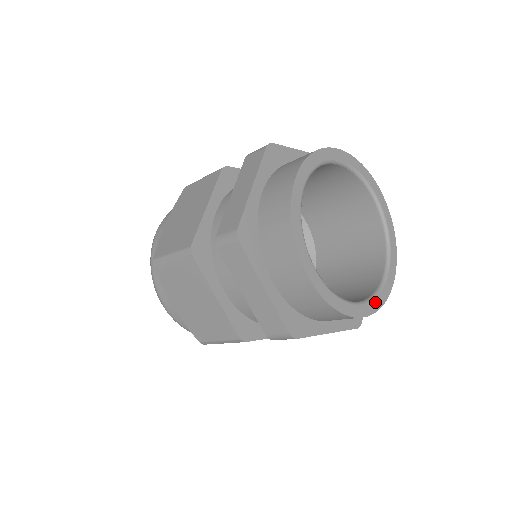
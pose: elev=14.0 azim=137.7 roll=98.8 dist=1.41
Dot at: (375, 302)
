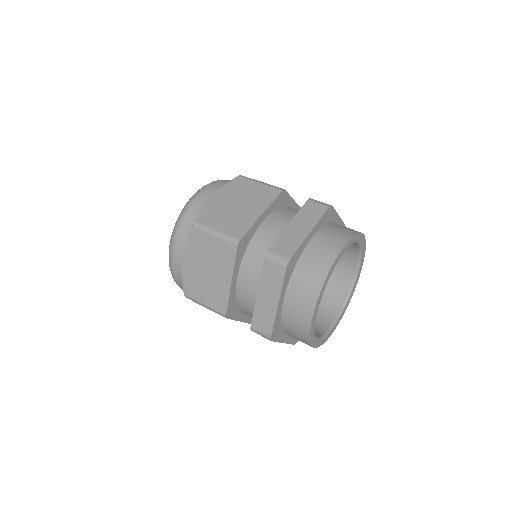
Dot at: (346, 307)
